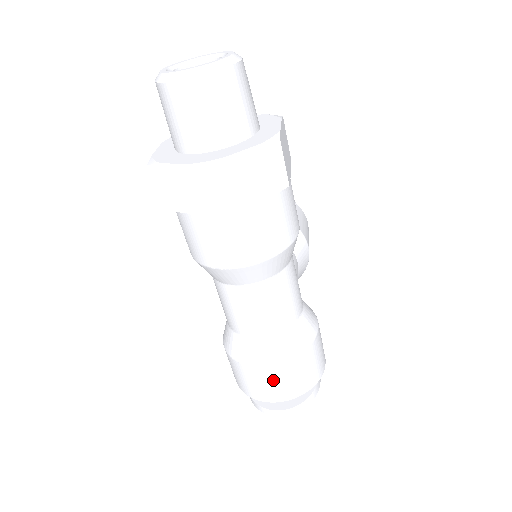
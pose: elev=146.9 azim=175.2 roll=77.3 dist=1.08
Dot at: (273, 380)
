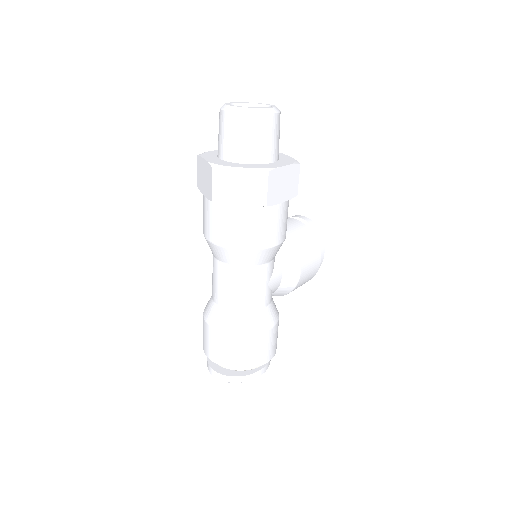
Dot at: (216, 343)
